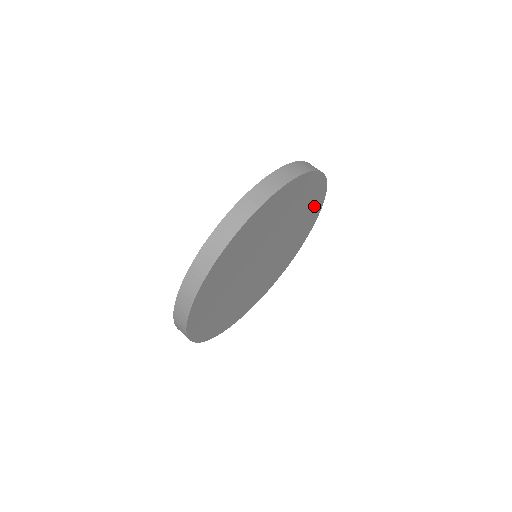
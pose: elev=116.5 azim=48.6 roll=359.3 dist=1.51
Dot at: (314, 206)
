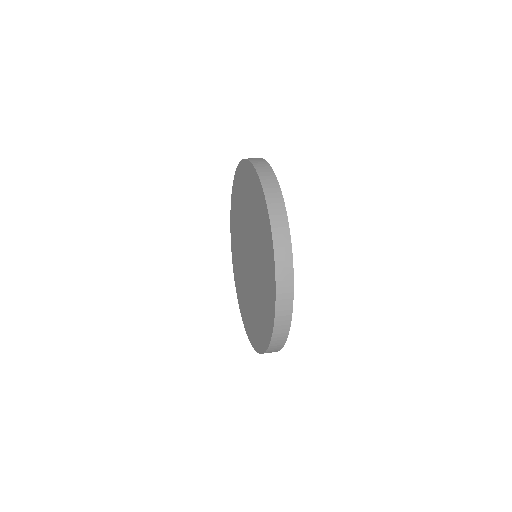
Dot at: occluded
